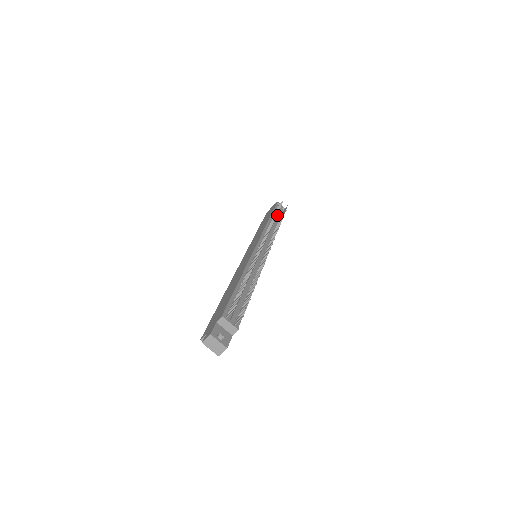
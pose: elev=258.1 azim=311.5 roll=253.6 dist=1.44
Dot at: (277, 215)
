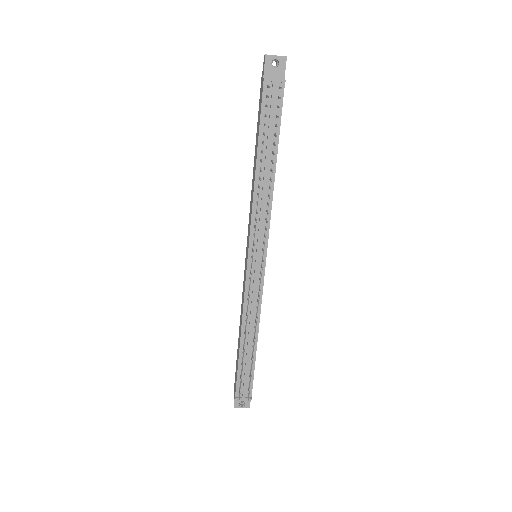
Dot at: (267, 136)
